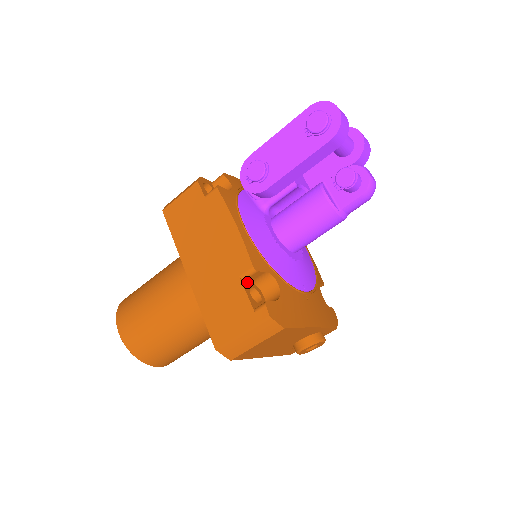
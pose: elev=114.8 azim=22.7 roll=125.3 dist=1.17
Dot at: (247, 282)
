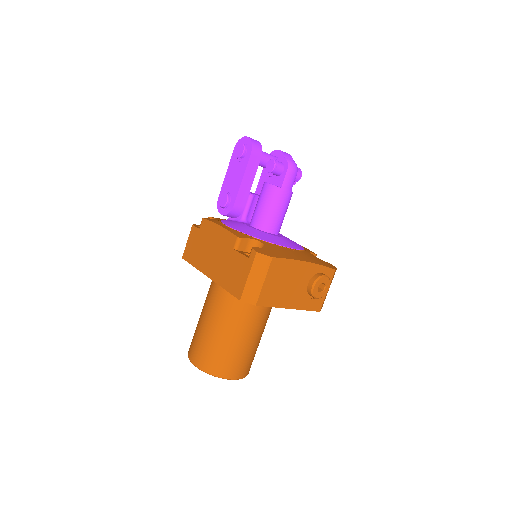
Dot at: (241, 251)
